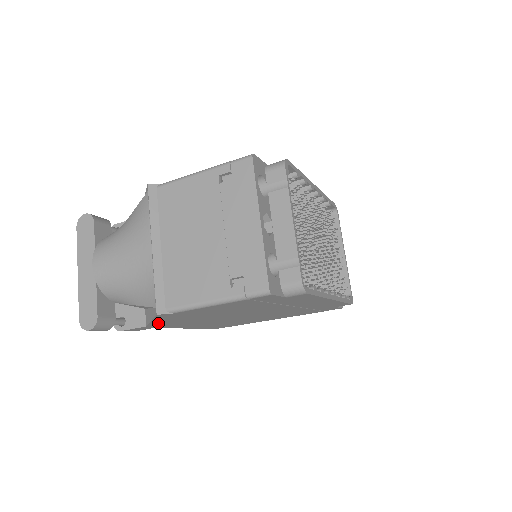
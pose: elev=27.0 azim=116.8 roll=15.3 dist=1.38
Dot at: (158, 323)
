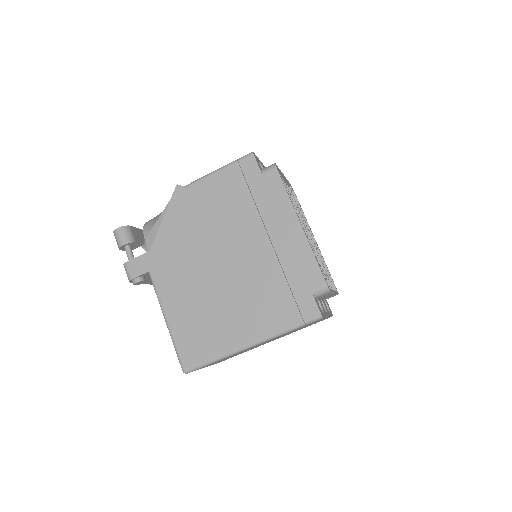
Dot at: (162, 239)
